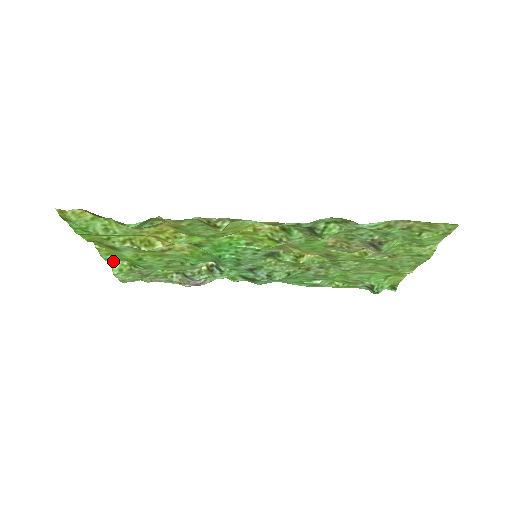
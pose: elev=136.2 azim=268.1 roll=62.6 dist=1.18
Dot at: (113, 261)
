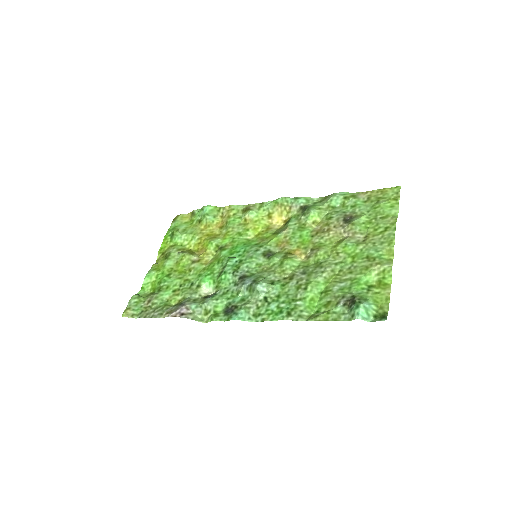
Dot at: (144, 289)
